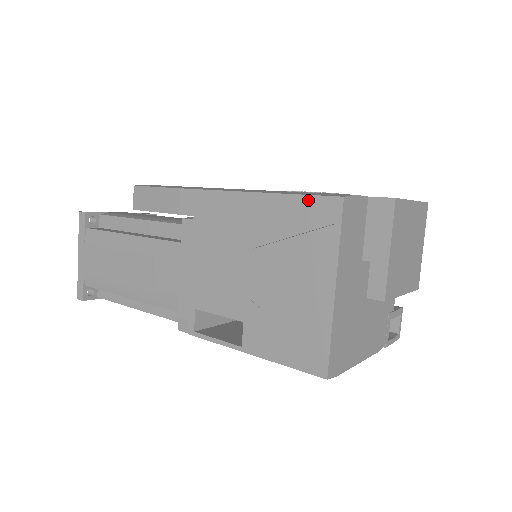
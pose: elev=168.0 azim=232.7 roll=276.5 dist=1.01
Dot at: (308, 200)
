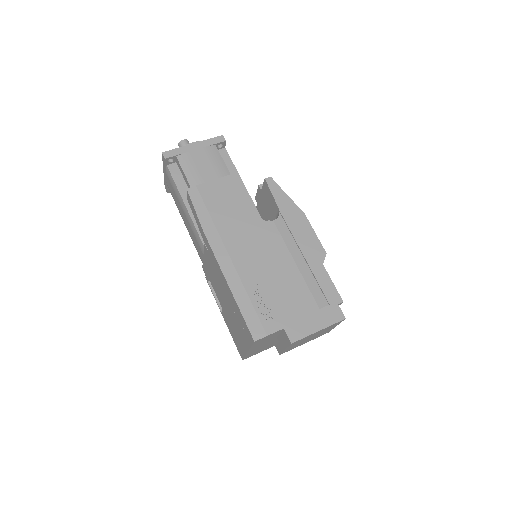
Dot at: (245, 322)
